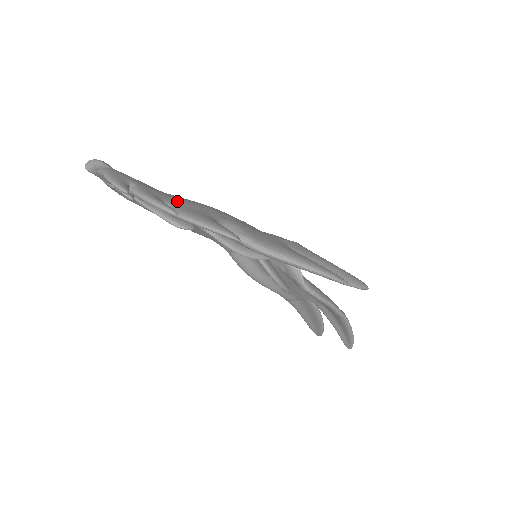
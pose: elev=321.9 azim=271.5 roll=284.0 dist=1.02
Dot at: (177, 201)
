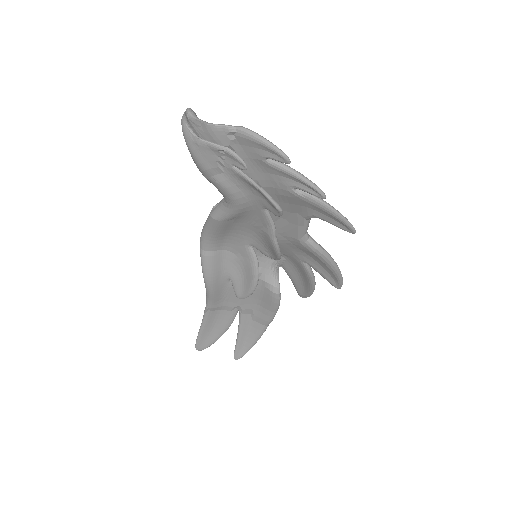
Dot at: occluded
